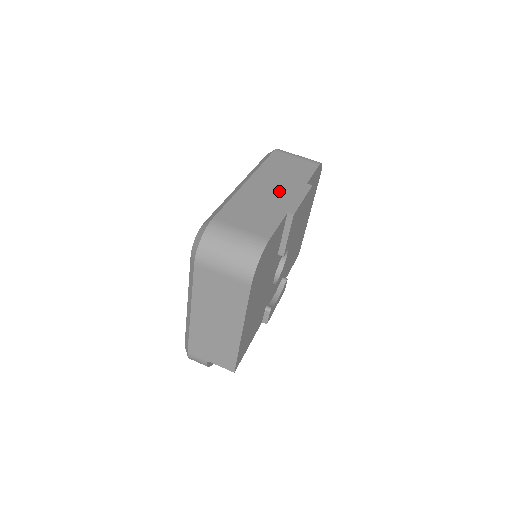
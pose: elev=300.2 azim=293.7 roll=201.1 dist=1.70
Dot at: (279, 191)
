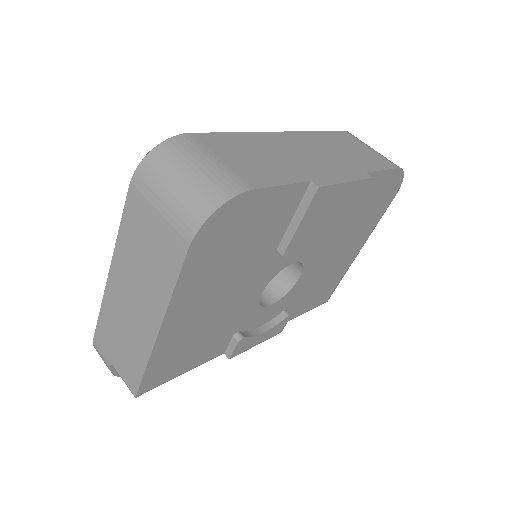
Dot at: (318, 159)
